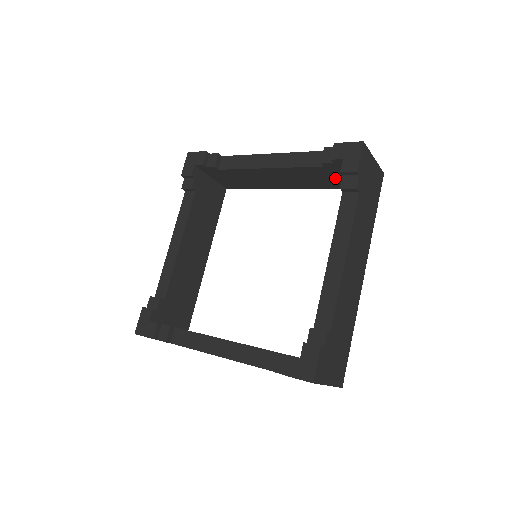
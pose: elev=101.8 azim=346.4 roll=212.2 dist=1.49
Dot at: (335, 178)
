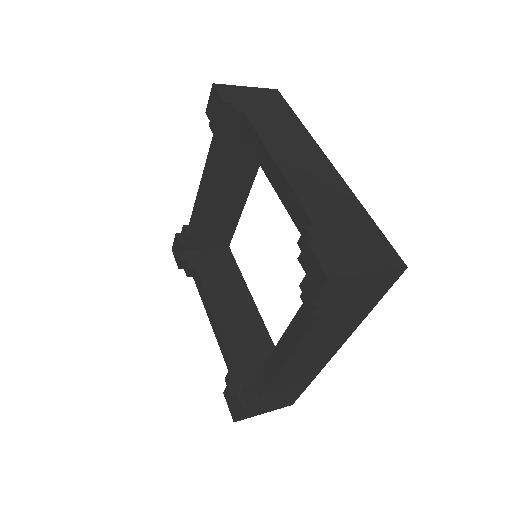
Dot at: occluded
